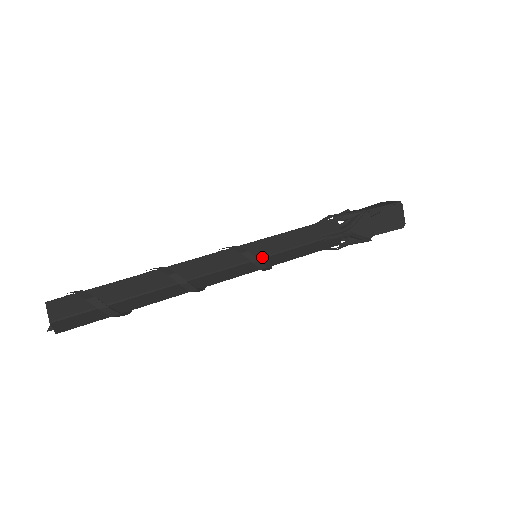
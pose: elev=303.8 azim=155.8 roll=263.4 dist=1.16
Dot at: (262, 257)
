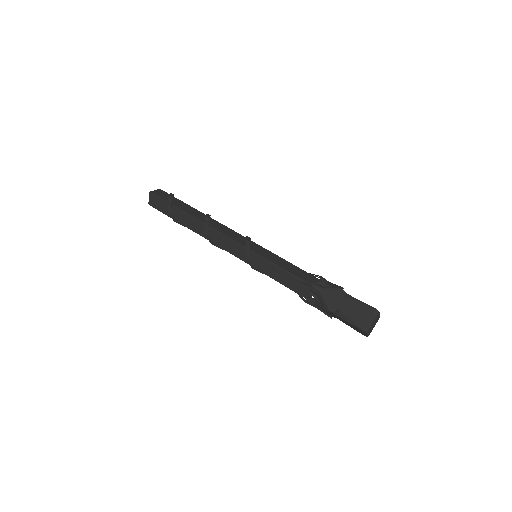
Dot at: (254, 252)
